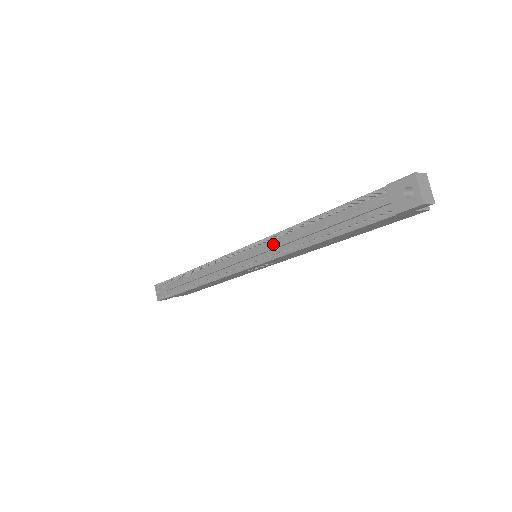
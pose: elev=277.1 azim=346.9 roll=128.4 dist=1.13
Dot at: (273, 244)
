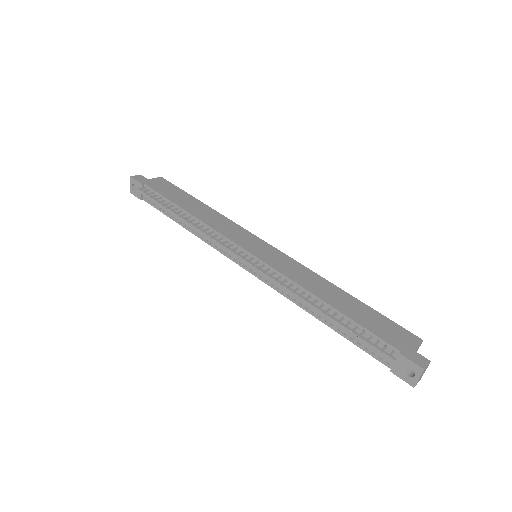
Dot at: (281, 284)
